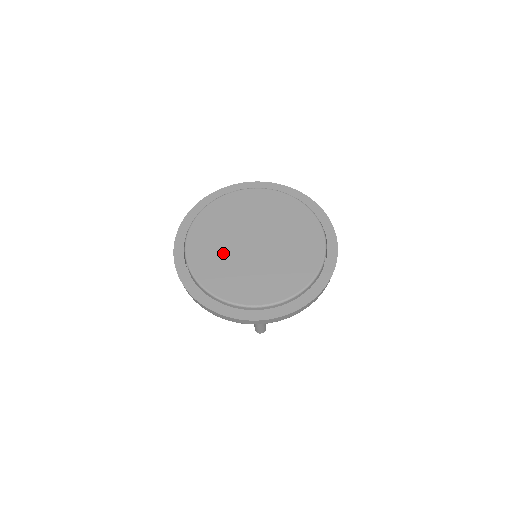
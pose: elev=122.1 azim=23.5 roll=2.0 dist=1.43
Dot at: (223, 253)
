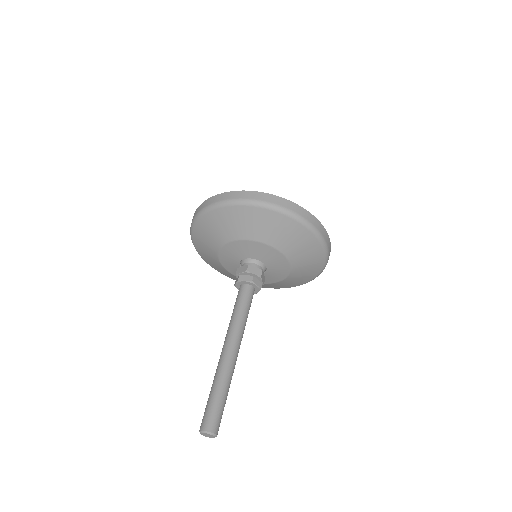
Dot at: occluded
